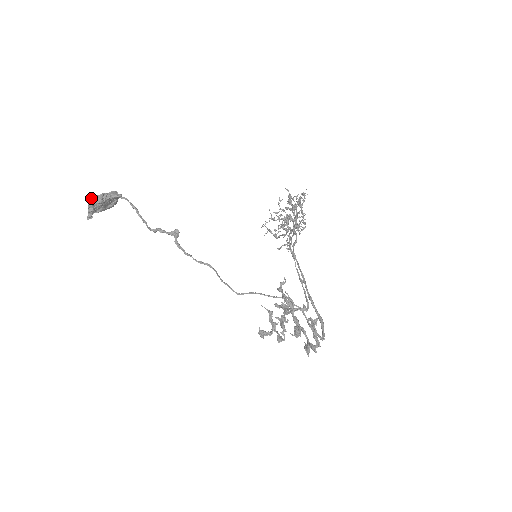
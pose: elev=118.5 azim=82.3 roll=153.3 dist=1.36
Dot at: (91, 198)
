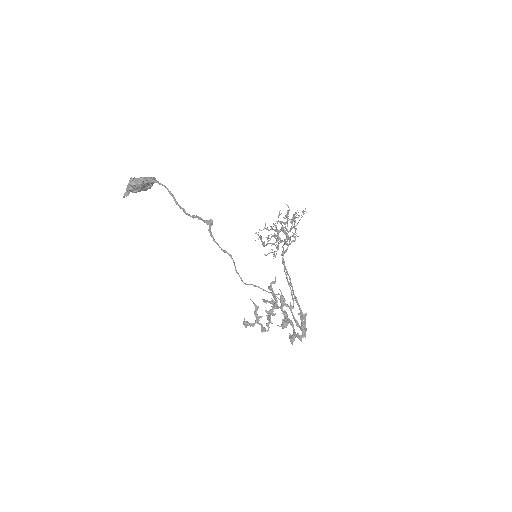
Dot at: (133, 179)
